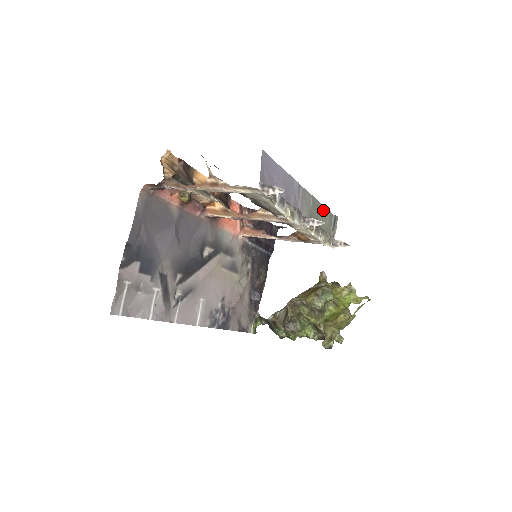
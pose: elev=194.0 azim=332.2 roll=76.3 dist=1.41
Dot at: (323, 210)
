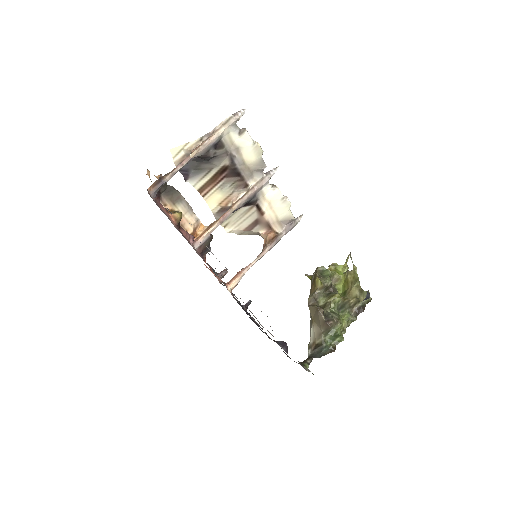
Dot at: occluded
